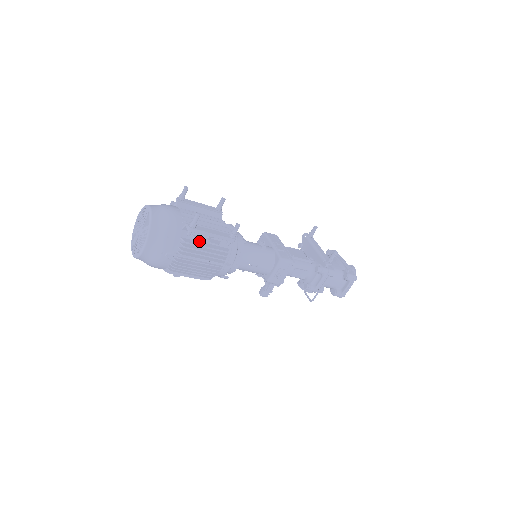
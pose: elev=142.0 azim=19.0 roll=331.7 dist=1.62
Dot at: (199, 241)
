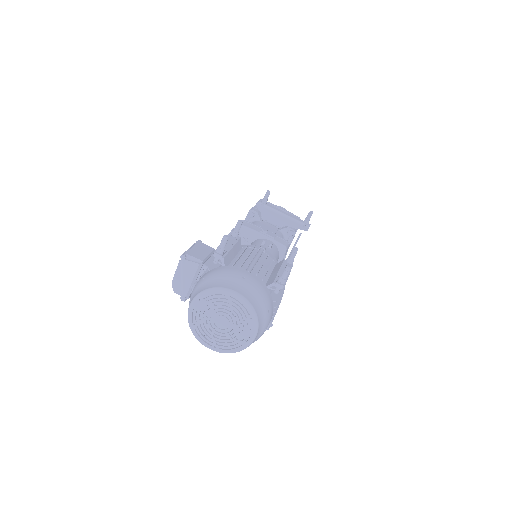
Dot at: occluded
